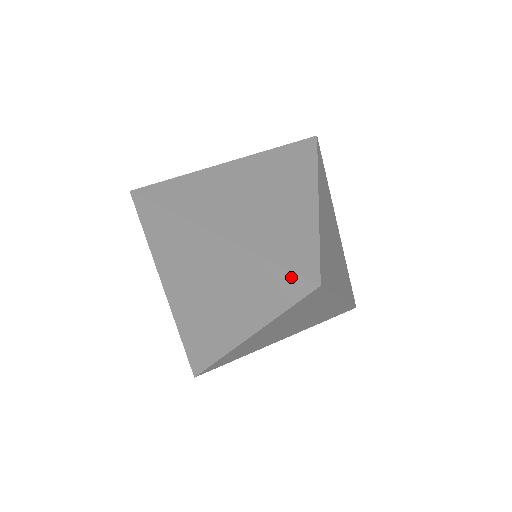
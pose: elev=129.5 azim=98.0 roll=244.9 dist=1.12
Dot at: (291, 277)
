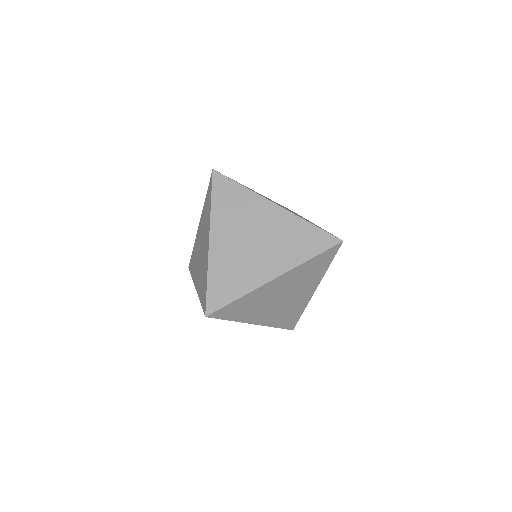
Dot at: (205, 298)
